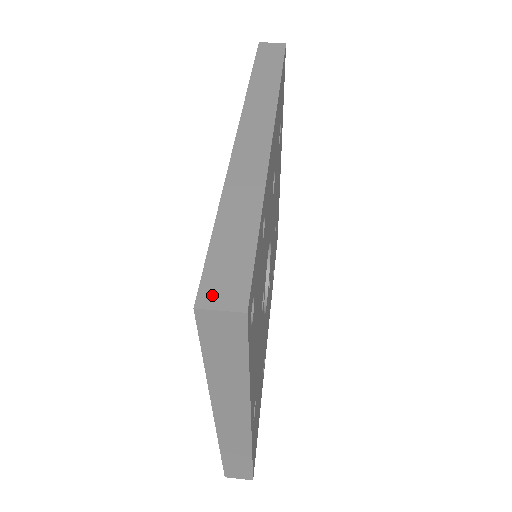
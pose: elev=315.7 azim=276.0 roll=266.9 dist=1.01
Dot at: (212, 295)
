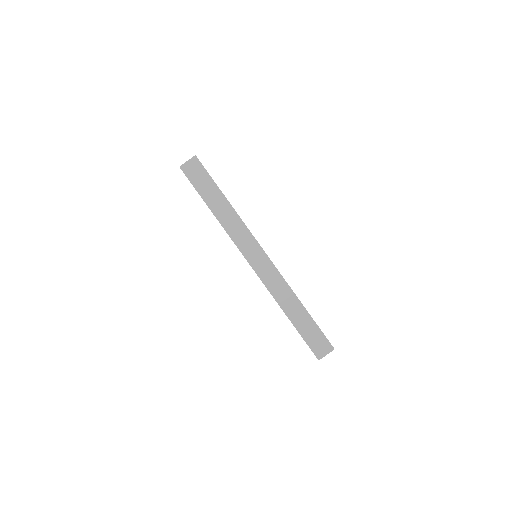
Dot at: (320, 352)
